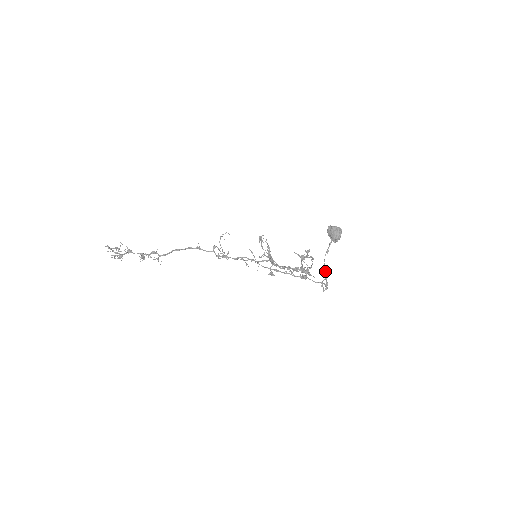
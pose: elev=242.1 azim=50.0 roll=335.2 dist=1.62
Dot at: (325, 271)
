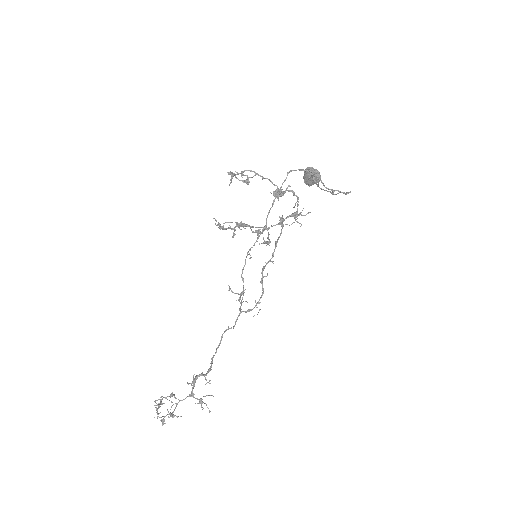
Dot at: (338, 193)
